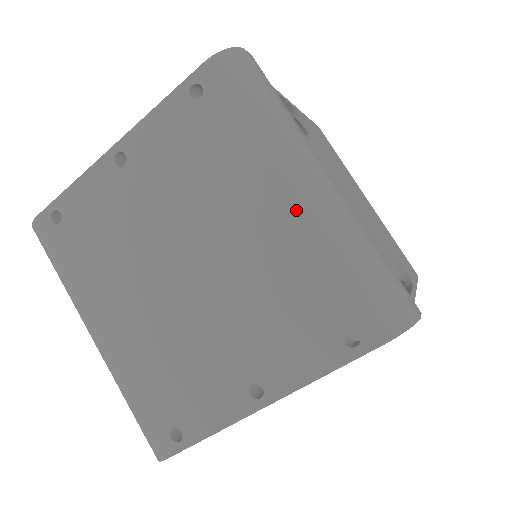
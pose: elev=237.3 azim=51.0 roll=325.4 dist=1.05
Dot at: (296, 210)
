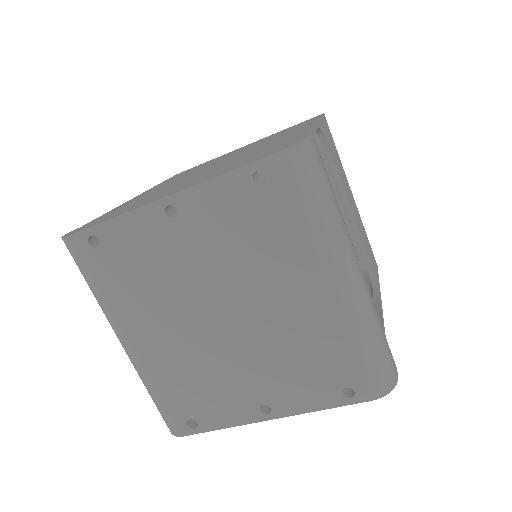
Dot at: (329, 300)
